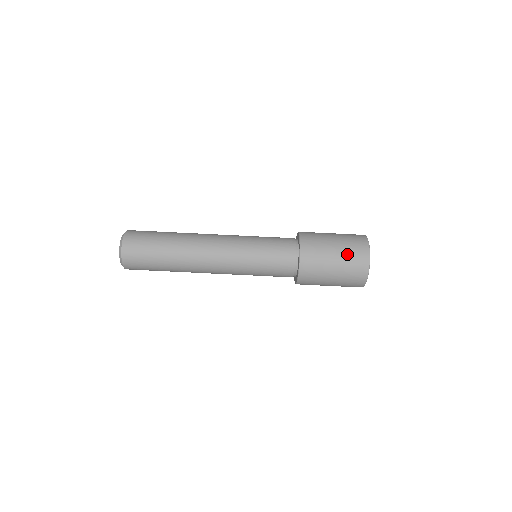
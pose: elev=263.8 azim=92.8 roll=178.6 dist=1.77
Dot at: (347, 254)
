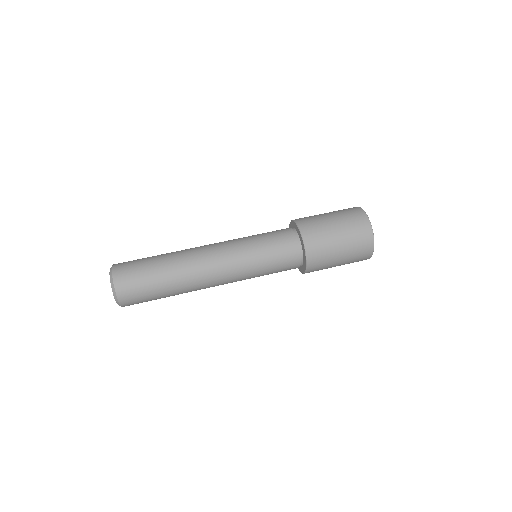
Dot at: (342, 215)
